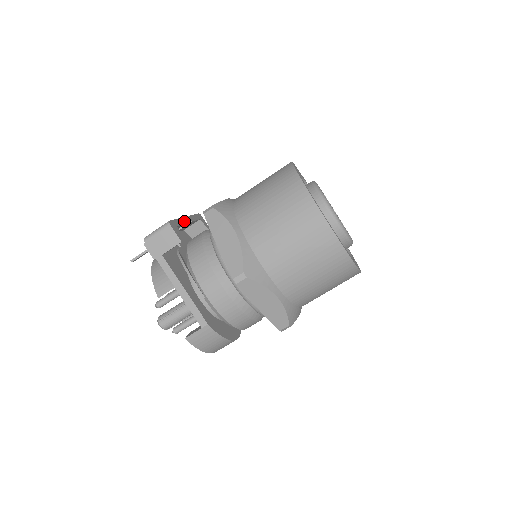
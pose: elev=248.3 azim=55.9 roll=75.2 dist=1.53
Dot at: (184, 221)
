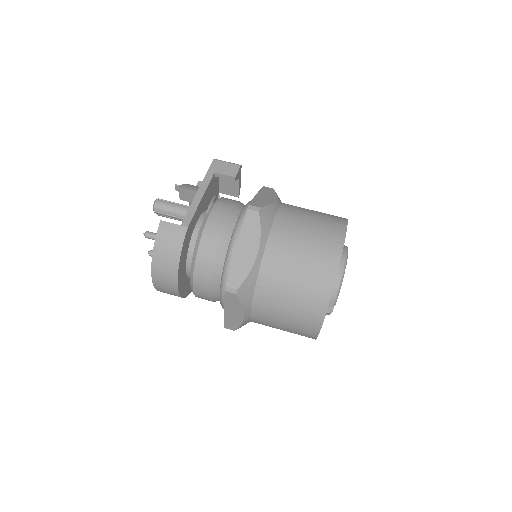
Dot at: (239, 193)
